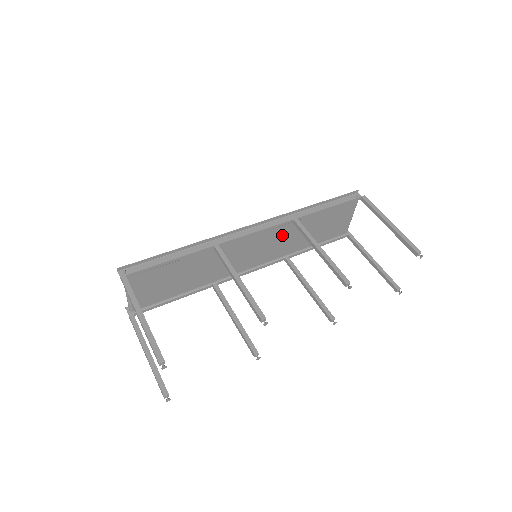
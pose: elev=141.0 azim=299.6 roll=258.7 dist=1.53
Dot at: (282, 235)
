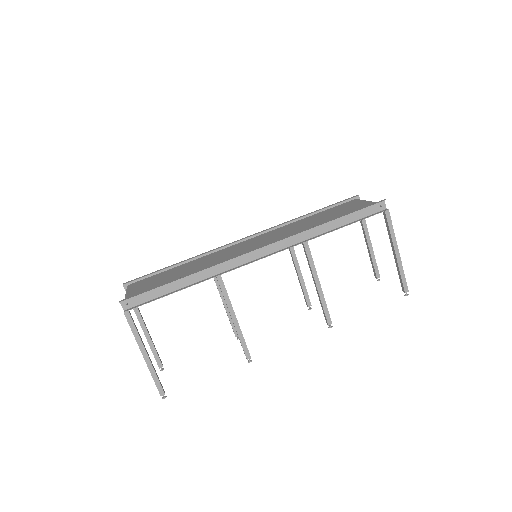
Dot at: occluded
